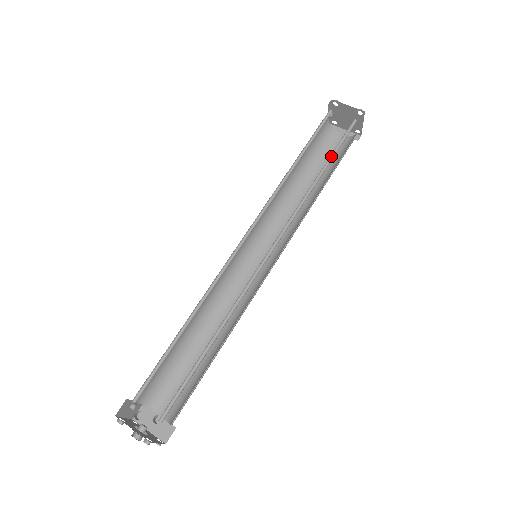
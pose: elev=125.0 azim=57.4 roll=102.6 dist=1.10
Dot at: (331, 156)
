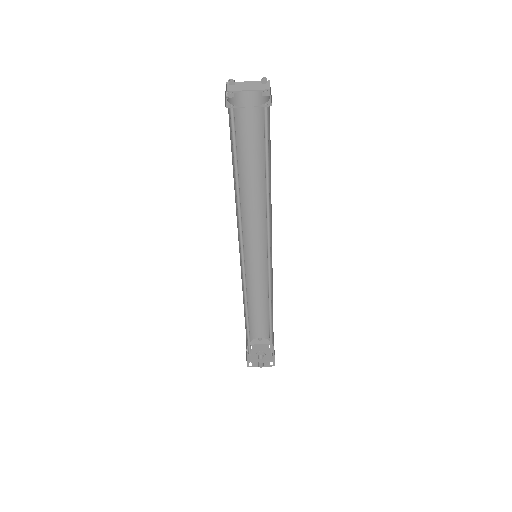
Dot at: (265, 161)
